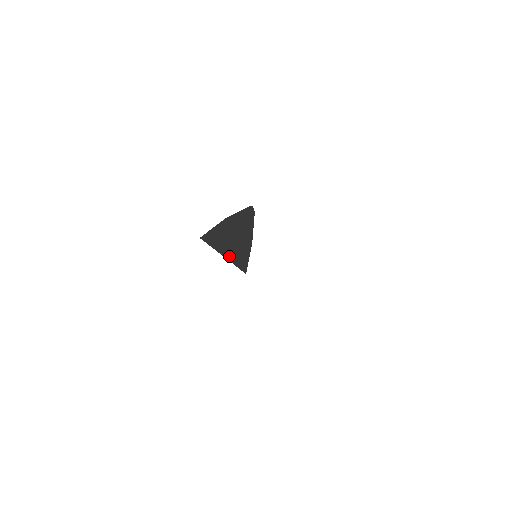
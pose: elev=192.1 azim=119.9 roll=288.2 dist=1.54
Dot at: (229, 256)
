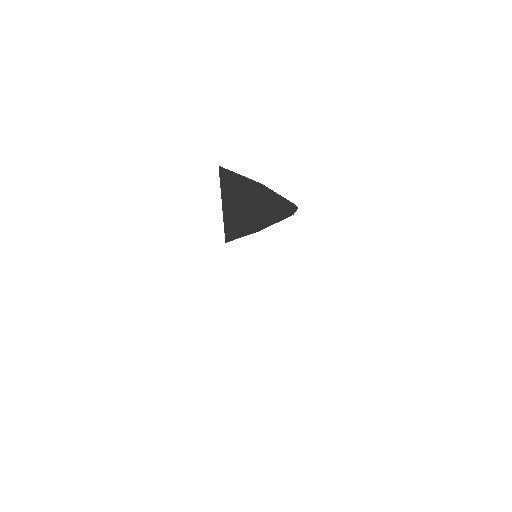
Dot at: (228, 213)
